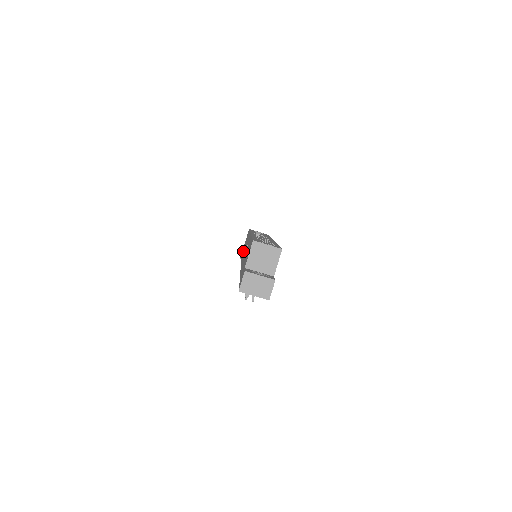
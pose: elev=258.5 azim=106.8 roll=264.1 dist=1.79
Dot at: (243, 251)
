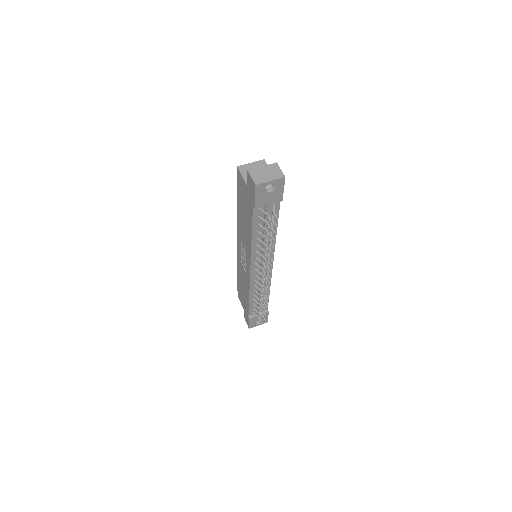
Dot at: (245, 292)
